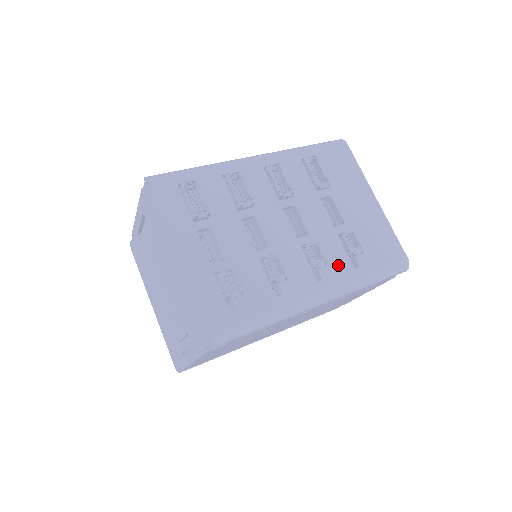
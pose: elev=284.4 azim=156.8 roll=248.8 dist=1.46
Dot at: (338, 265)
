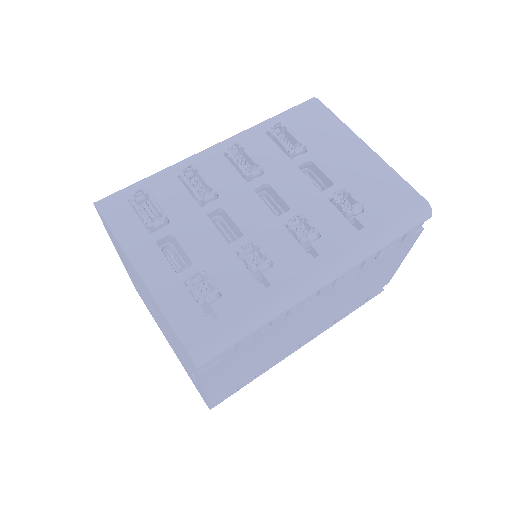
Dot at: (335, 233)
